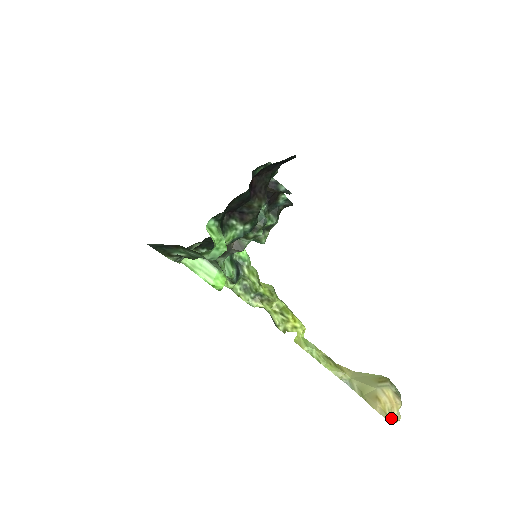
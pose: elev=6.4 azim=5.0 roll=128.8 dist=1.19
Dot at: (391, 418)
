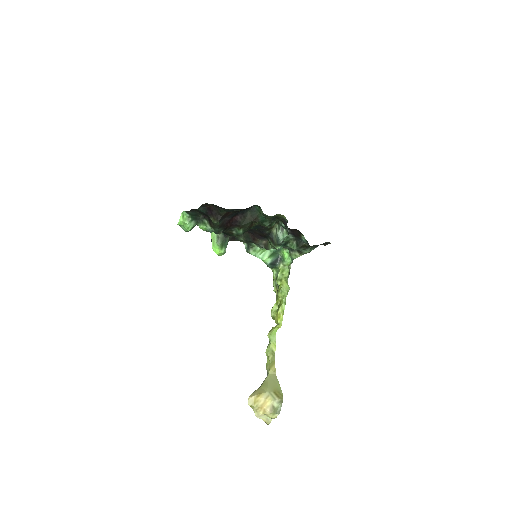
Dot at: (256, 412)
